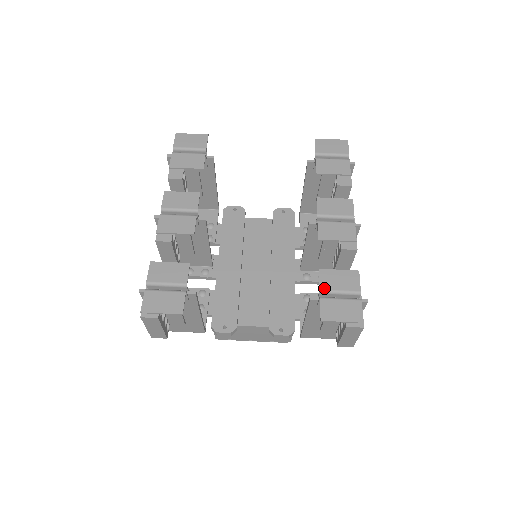
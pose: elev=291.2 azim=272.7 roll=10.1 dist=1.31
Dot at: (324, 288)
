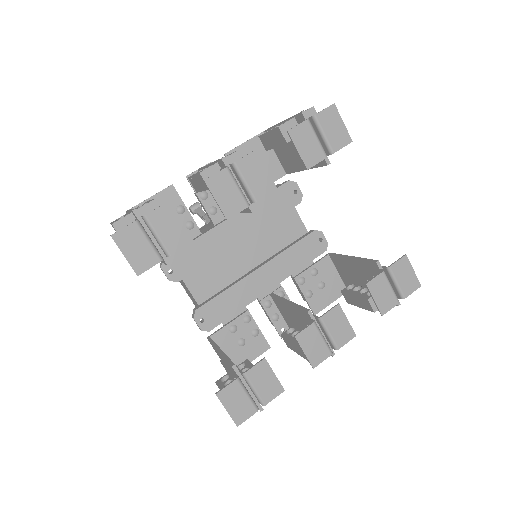
Dot at: (249, 375)
